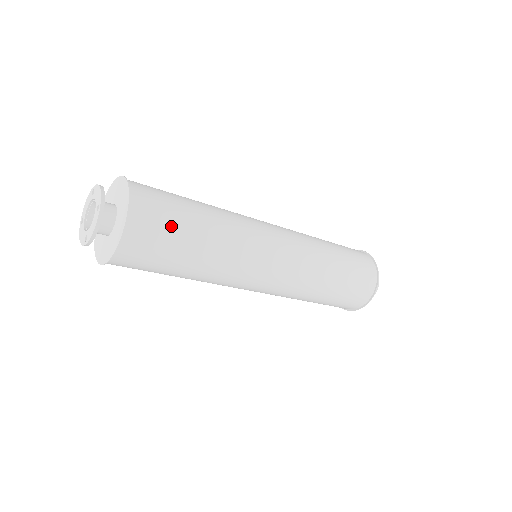
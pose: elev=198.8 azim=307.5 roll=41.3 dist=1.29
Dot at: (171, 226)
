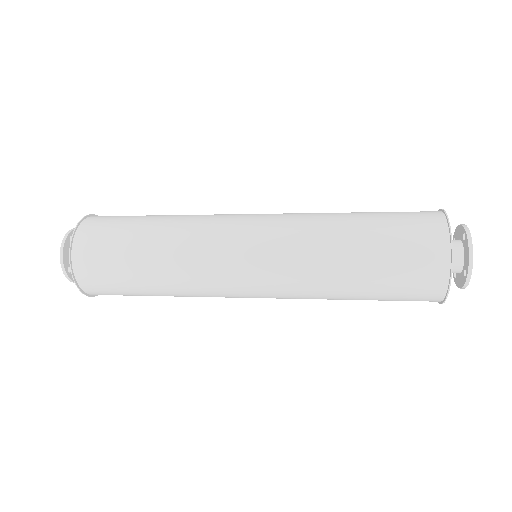
Dot at: (118, 227)
